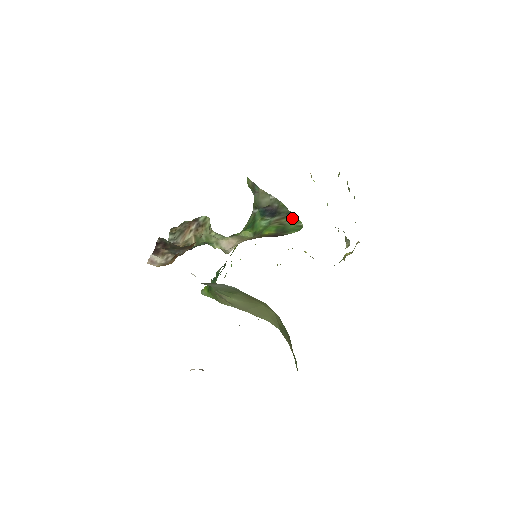
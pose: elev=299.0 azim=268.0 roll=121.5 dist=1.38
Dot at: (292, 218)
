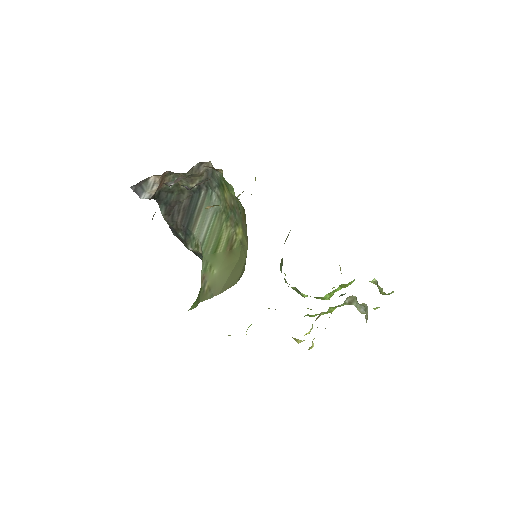
Dot at: occluded
